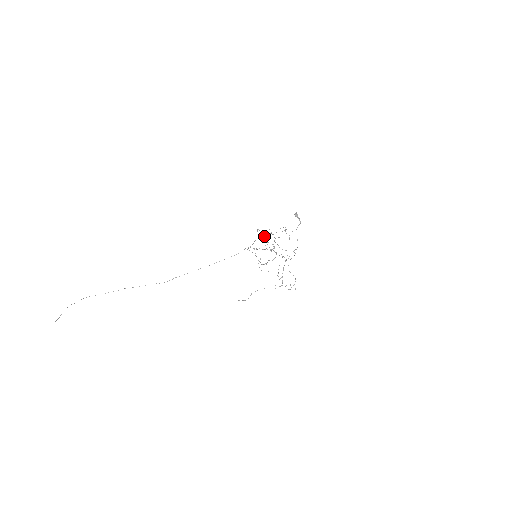
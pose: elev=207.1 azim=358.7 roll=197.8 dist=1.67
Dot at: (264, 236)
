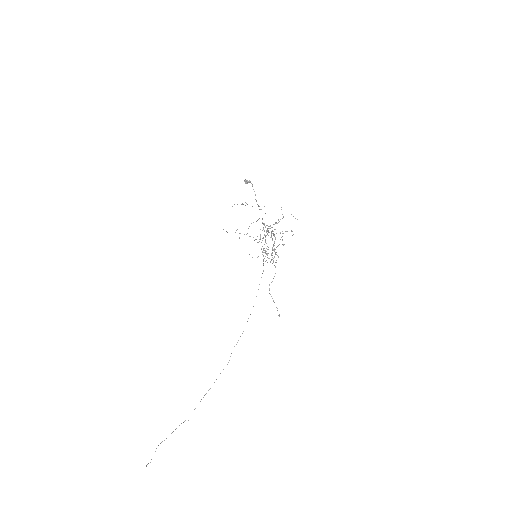
Dot at: (264, 234)
